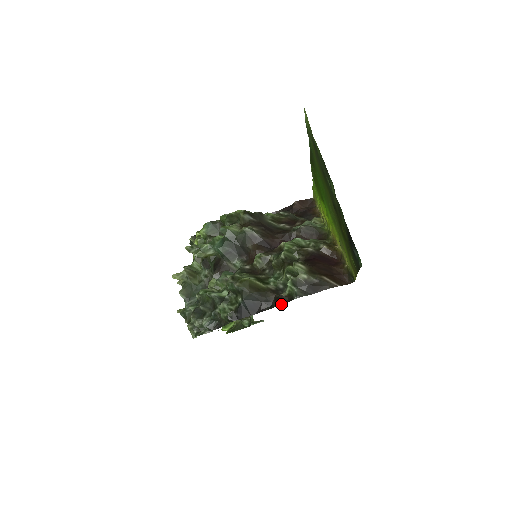
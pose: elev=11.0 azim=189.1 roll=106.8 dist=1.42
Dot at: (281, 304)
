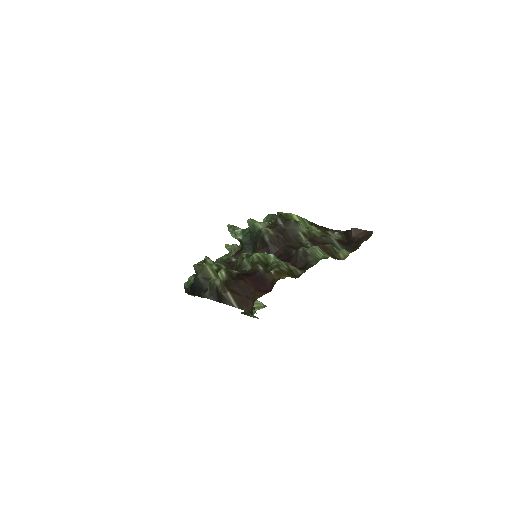
Dot at: occluded
